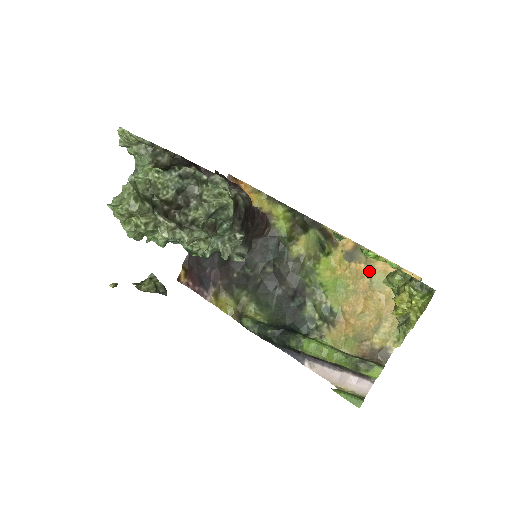
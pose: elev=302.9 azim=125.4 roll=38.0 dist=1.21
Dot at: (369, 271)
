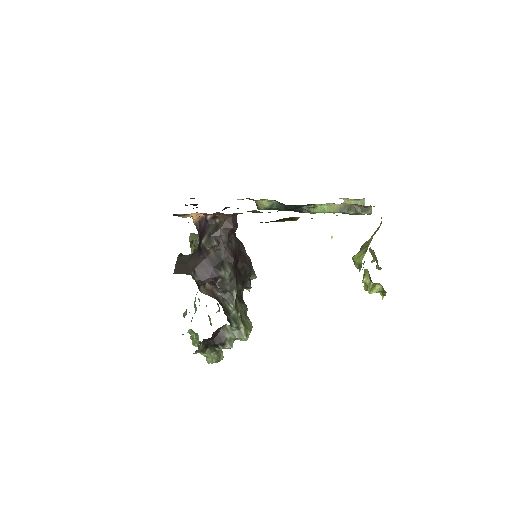
Dot at: occluded
